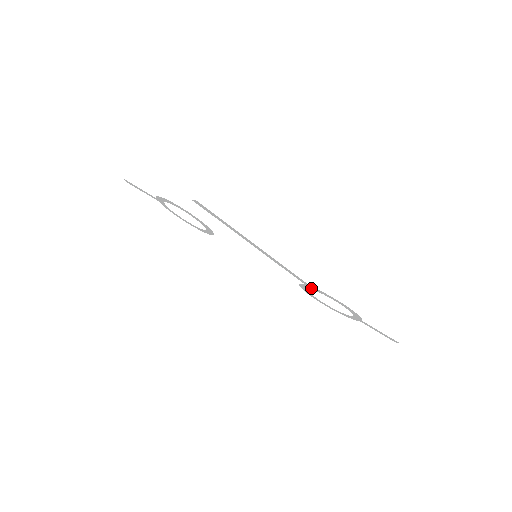
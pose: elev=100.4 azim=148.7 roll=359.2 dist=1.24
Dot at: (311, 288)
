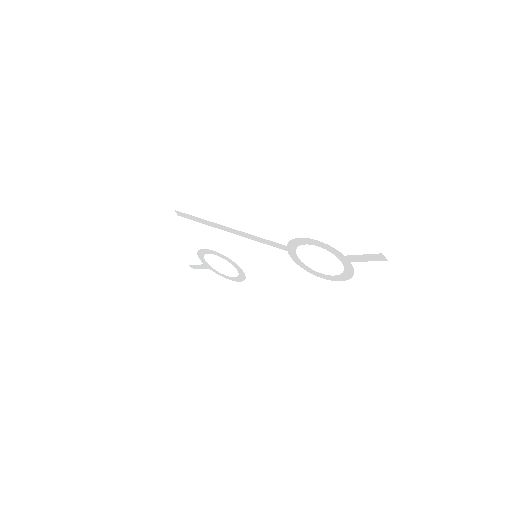
Dot at: (293, 251)
